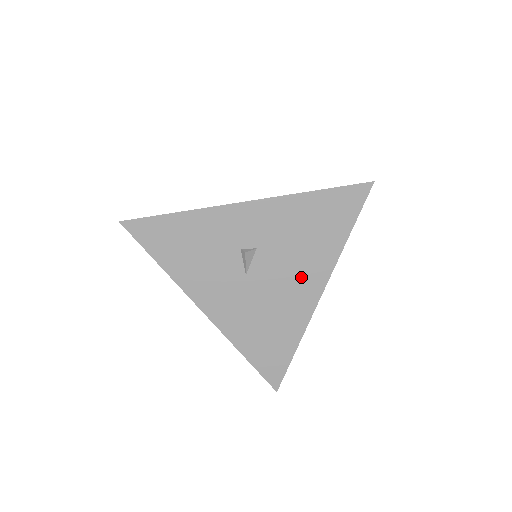
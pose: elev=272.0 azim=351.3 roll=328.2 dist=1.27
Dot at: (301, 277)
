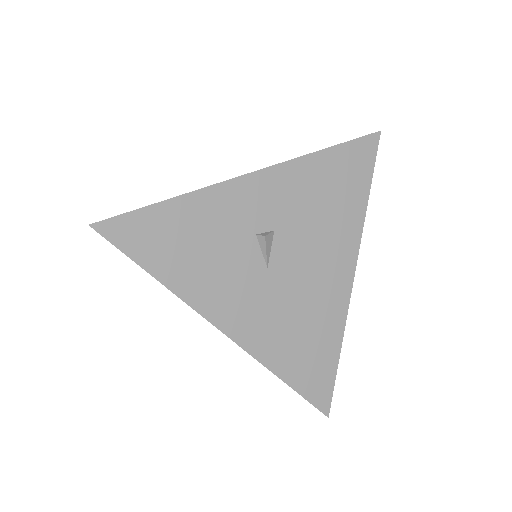
Dot at: (329, 257)
